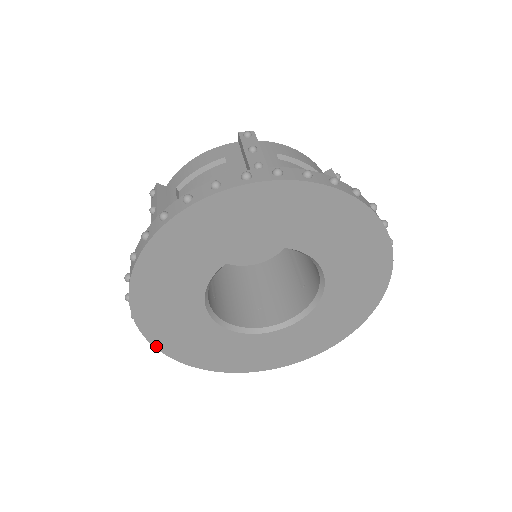
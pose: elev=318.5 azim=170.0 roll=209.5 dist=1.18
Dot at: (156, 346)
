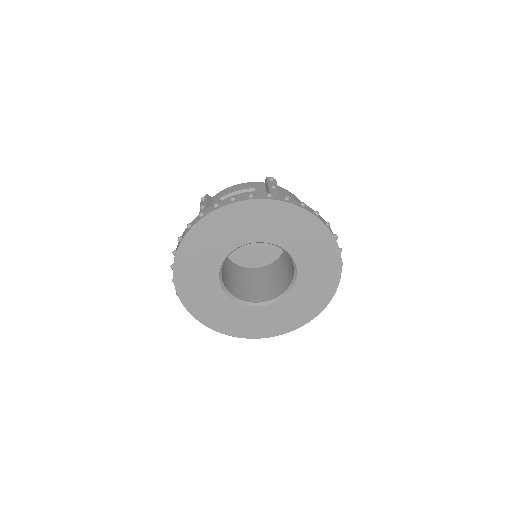
Dot at: (178, 293)
